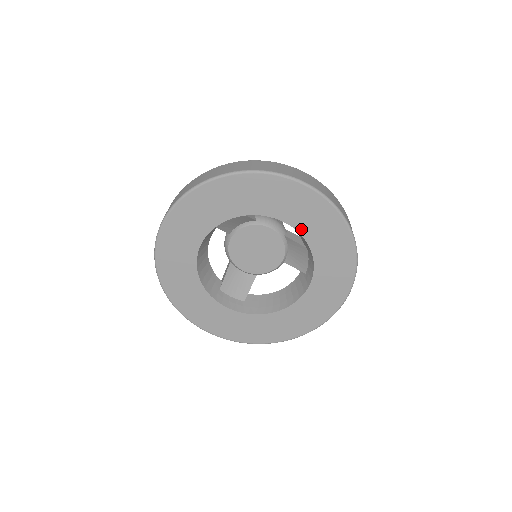
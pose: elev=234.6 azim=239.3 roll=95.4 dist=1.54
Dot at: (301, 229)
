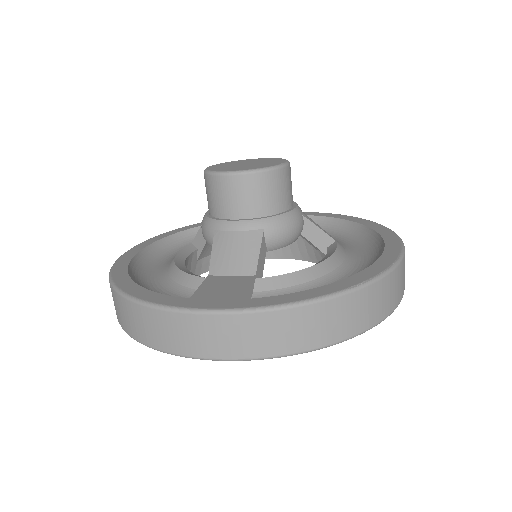
Dot at: occluded
